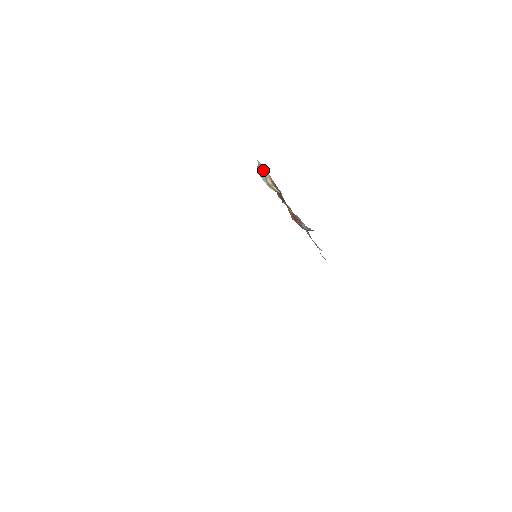
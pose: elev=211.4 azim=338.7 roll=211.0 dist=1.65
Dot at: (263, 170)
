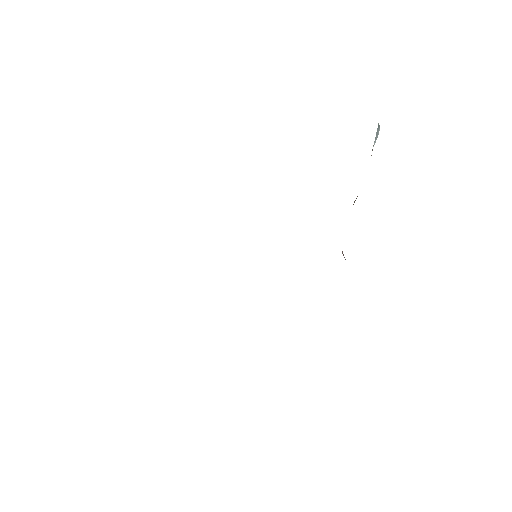
Dot at: (375, 141)
